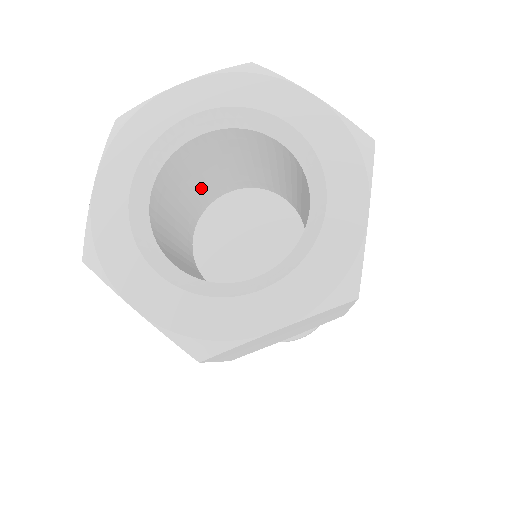
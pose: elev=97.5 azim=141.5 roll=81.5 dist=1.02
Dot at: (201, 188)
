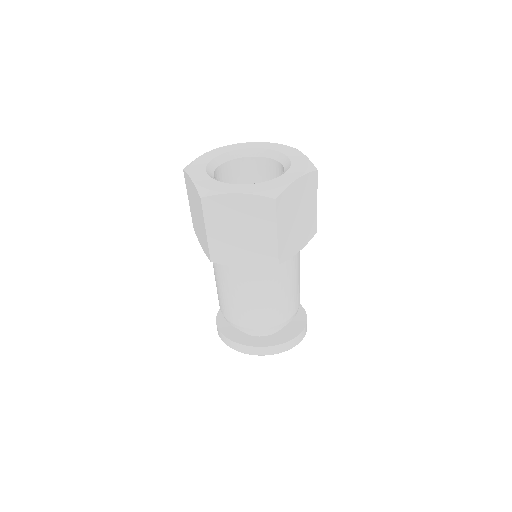
Dot at: occluded
